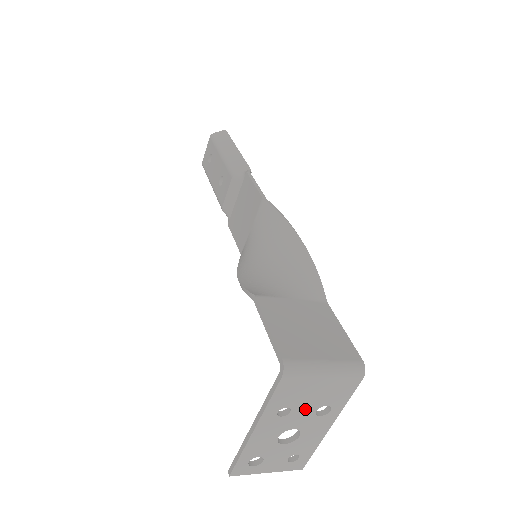
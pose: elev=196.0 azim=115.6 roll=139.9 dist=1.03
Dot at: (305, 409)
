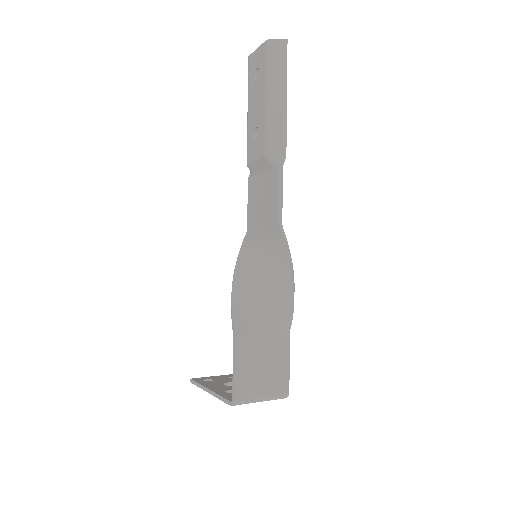
Dot at: occluded
